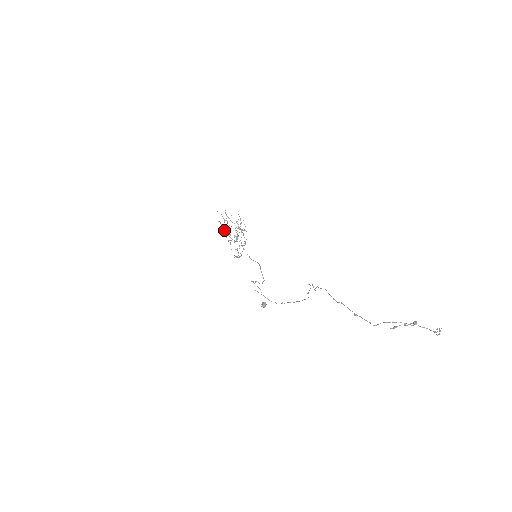
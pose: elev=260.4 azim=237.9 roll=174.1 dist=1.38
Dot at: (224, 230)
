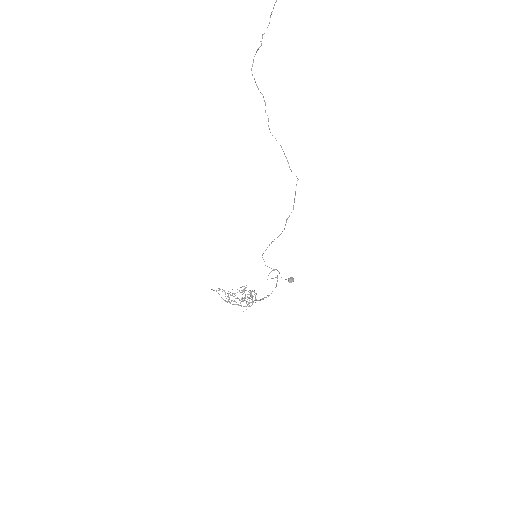
Dot at: (230, 302)
